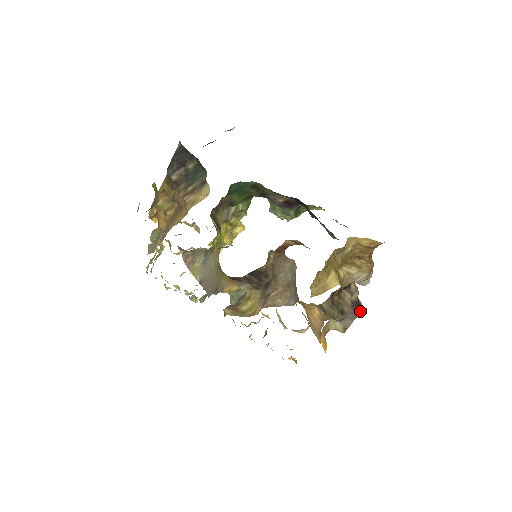
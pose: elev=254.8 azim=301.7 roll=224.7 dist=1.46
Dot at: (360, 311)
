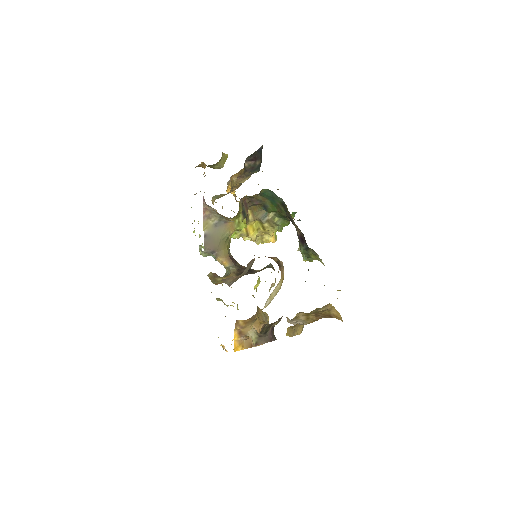
Dot at: (273, 338)
